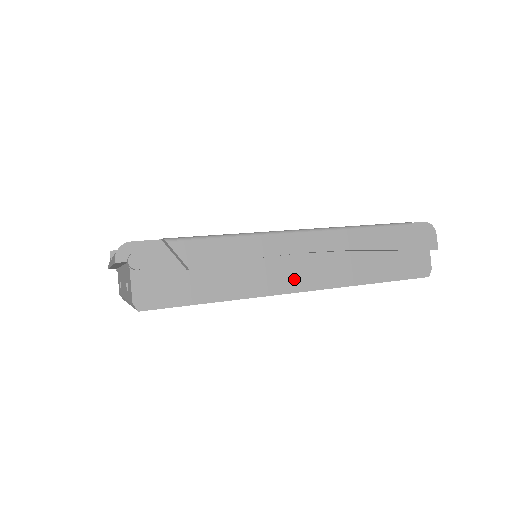
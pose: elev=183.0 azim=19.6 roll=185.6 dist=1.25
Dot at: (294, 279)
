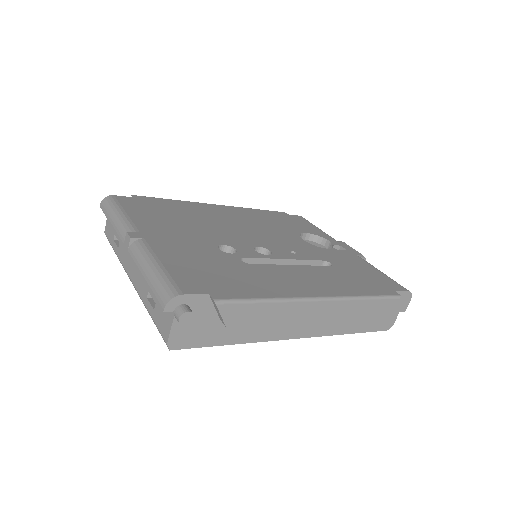
Dot at: (298, 329)
